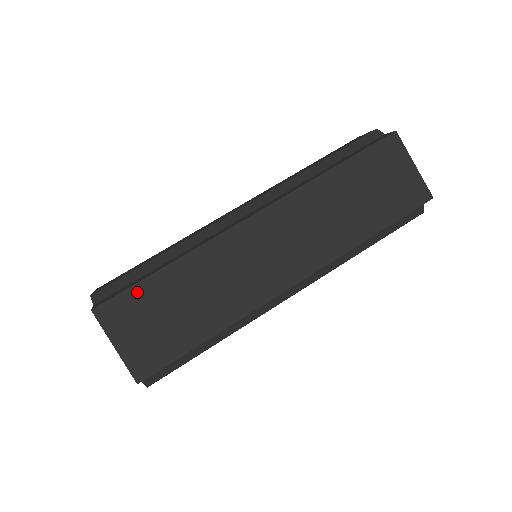
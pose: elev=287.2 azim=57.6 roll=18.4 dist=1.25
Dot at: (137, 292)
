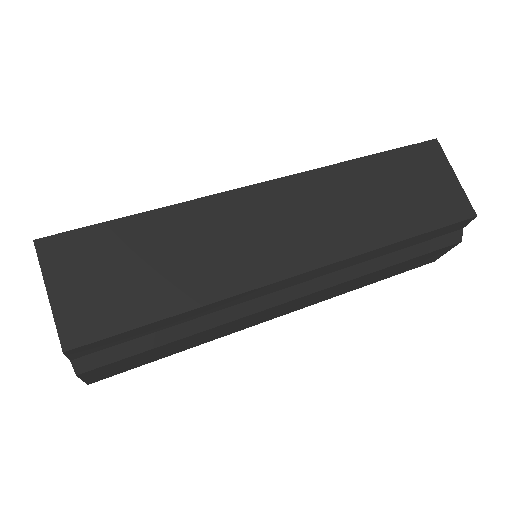
Dot at: (100, 233)
